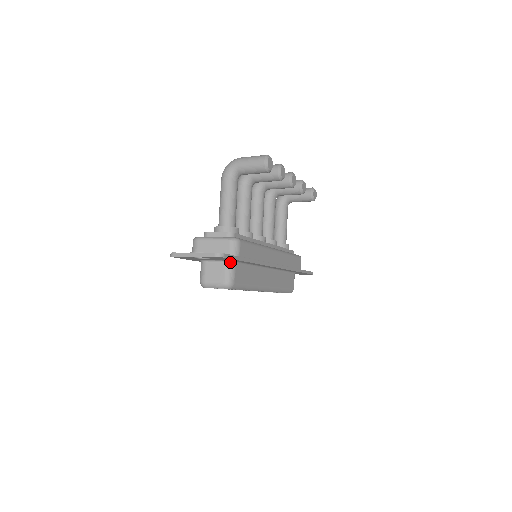
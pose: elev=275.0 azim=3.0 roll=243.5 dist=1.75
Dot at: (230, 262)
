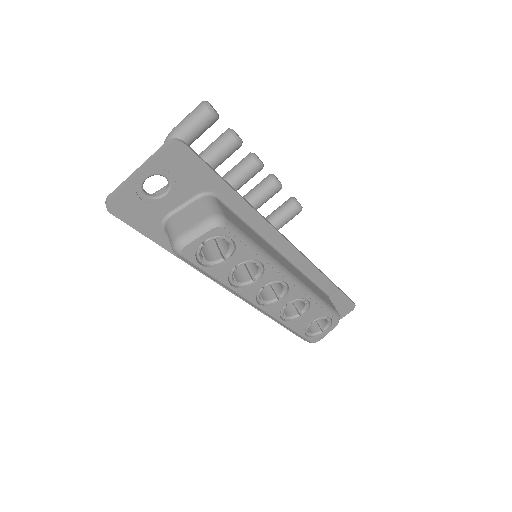
Dot at: (206, 195)
